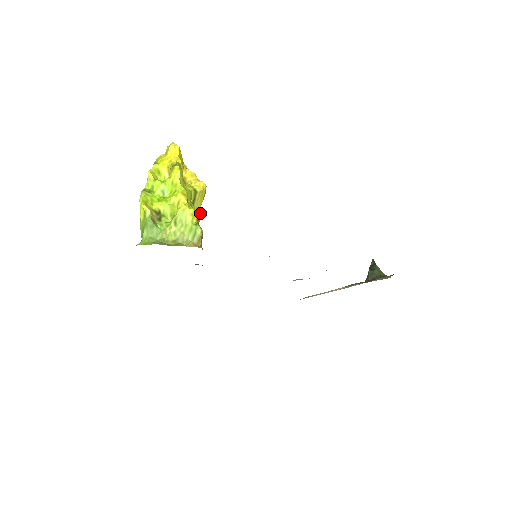
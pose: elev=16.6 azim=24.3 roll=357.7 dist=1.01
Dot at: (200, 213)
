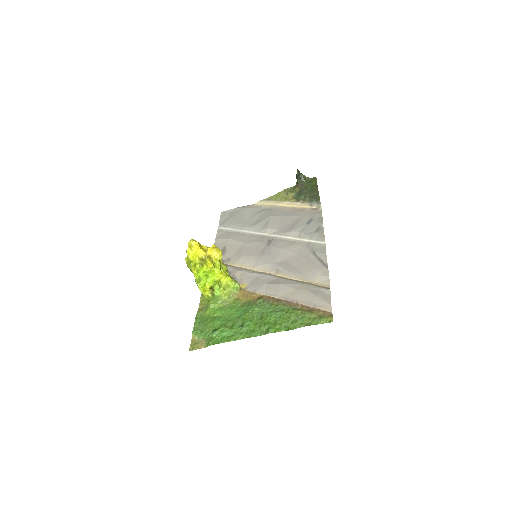
Dot at: (226, 267)
